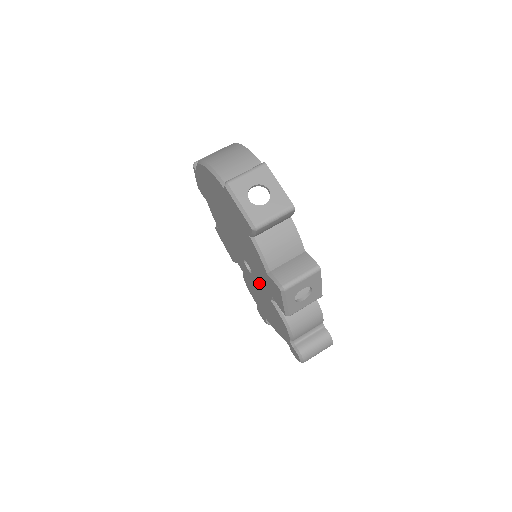
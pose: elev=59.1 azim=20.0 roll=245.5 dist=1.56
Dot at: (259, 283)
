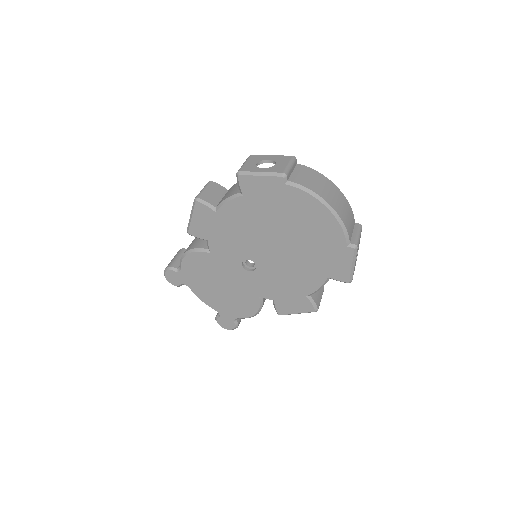
Dot at: (256, 282)
